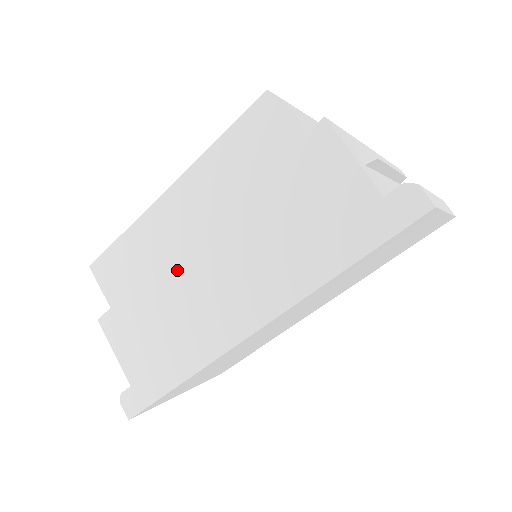
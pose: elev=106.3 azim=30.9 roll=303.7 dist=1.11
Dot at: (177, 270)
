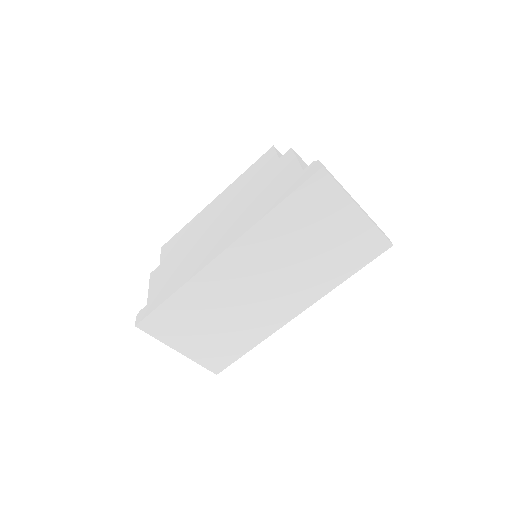
Dot at: (200, 234)
